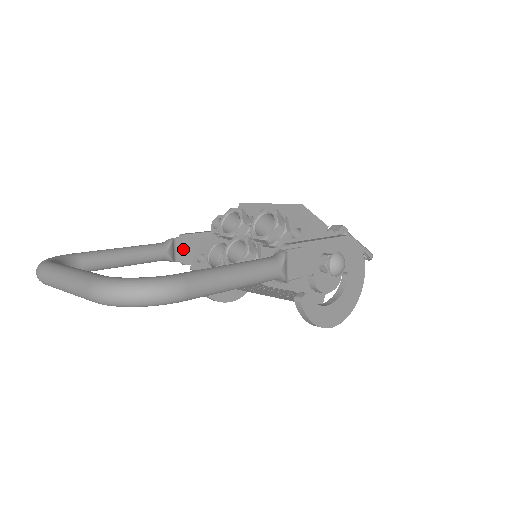
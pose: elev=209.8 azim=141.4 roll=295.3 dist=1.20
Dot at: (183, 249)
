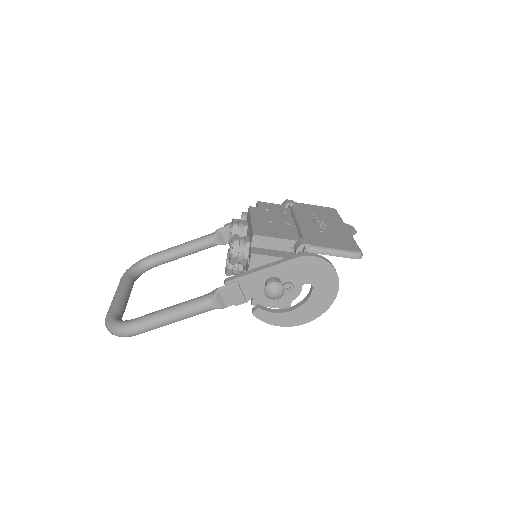
Dot at: occluded
